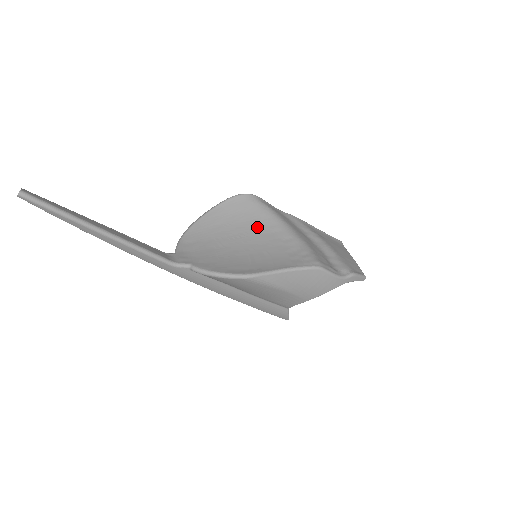
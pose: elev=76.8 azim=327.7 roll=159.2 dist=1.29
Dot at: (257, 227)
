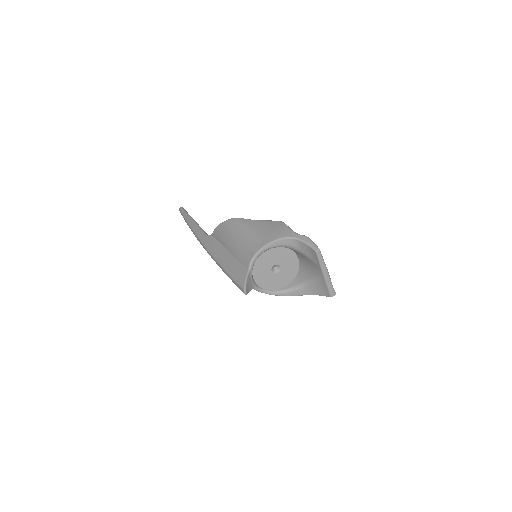
Dot at: occluded
